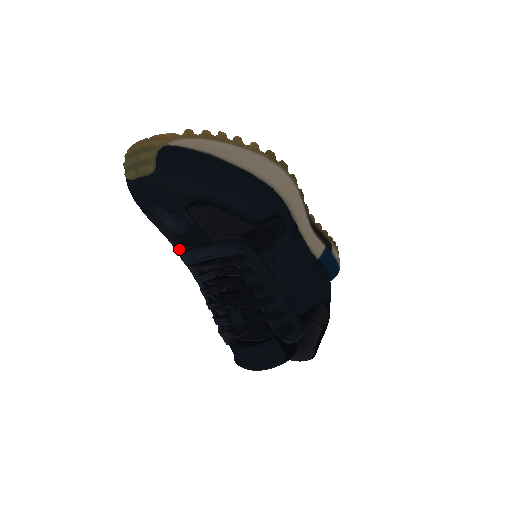
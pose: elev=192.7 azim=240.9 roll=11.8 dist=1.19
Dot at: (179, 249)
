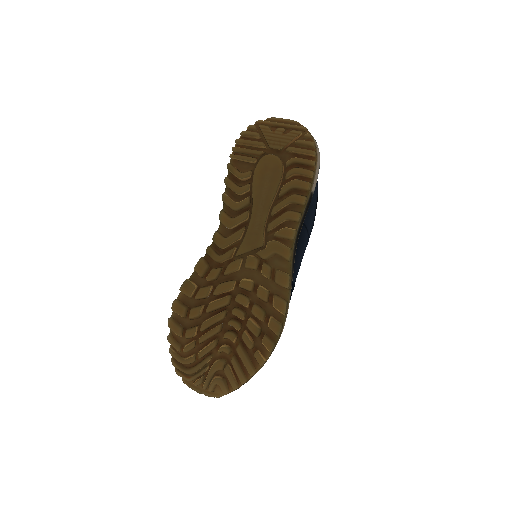
Dot at: occluded
